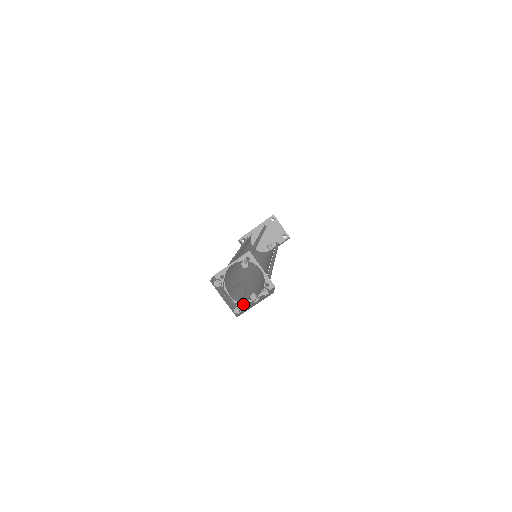
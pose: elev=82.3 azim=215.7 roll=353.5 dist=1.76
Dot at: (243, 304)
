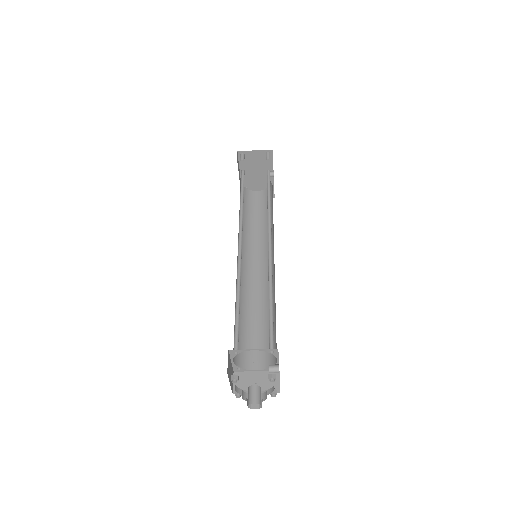
Dot at: (271, 388)
